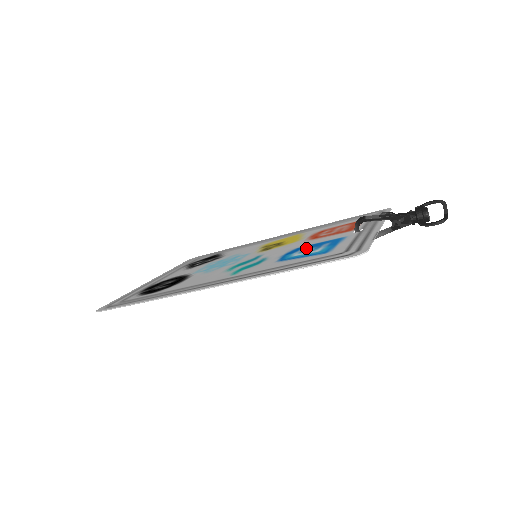
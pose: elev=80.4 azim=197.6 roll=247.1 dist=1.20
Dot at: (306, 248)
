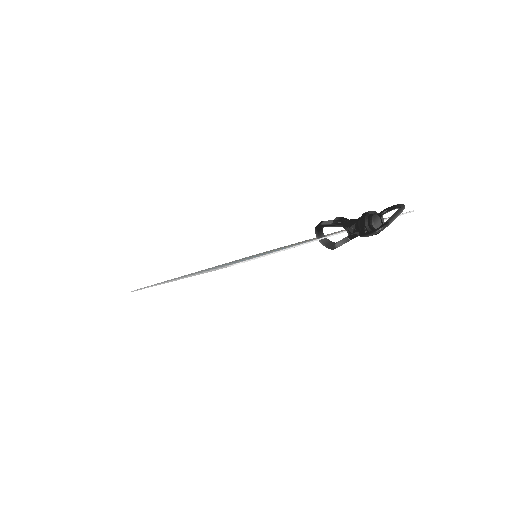
Dot at: occluded
